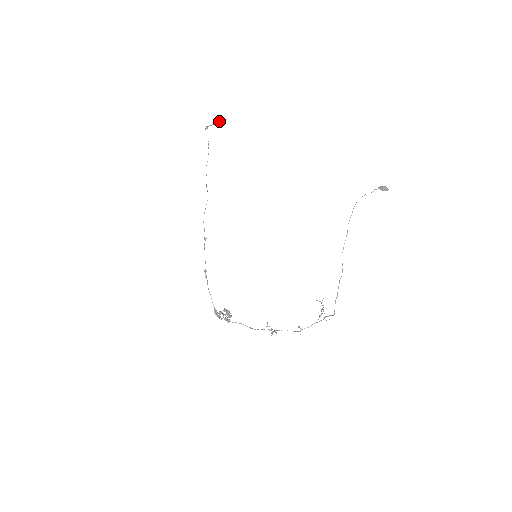
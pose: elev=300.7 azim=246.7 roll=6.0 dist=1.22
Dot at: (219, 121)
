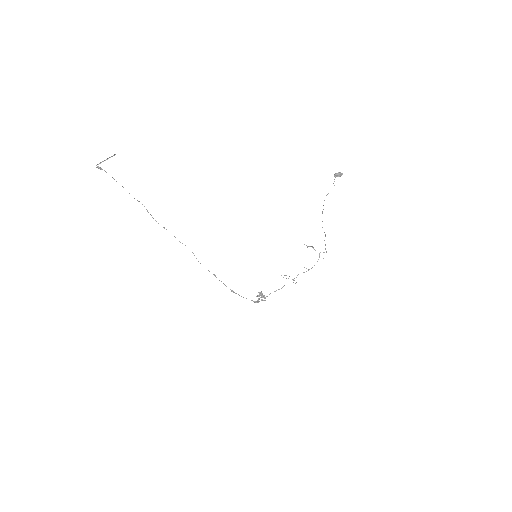
Dot at: (110, 157)
